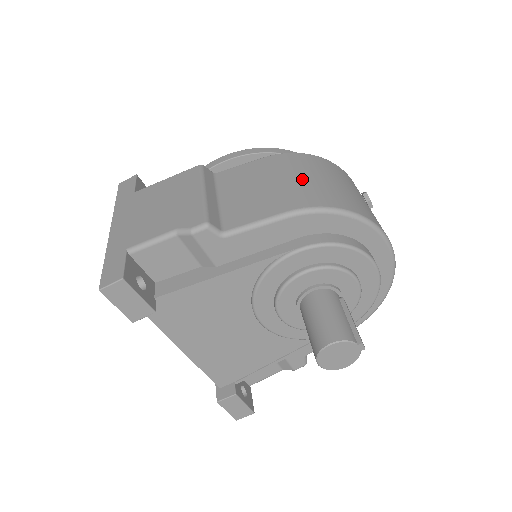
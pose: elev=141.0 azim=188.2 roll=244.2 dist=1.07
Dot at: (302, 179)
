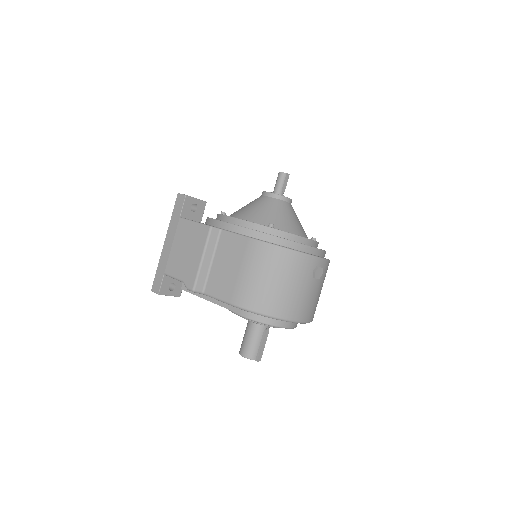
Dot at: (253, 278)
